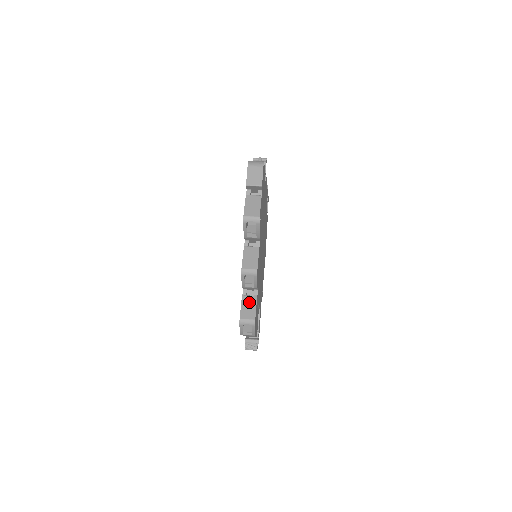
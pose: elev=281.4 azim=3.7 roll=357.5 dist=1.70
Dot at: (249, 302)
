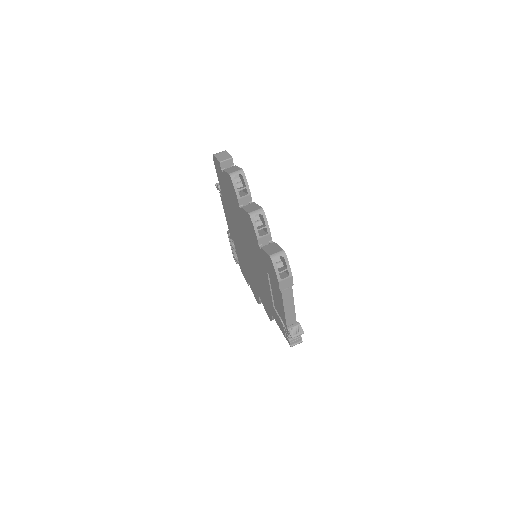
Dot at: (270, 246)
